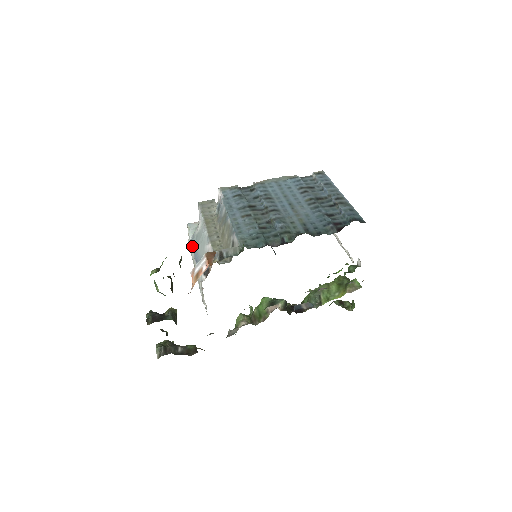
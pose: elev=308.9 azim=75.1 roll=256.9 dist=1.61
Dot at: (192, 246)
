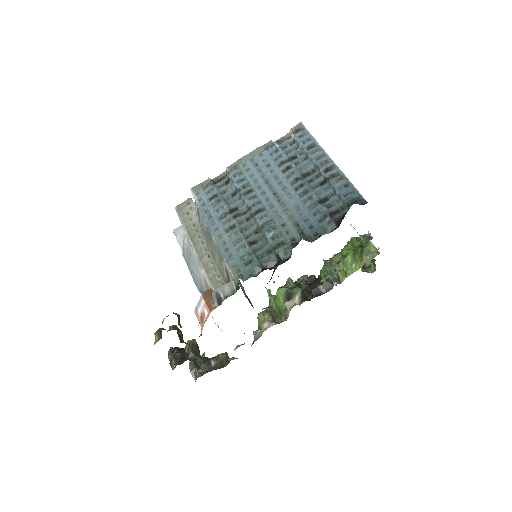
Dot at: (186, 263)
